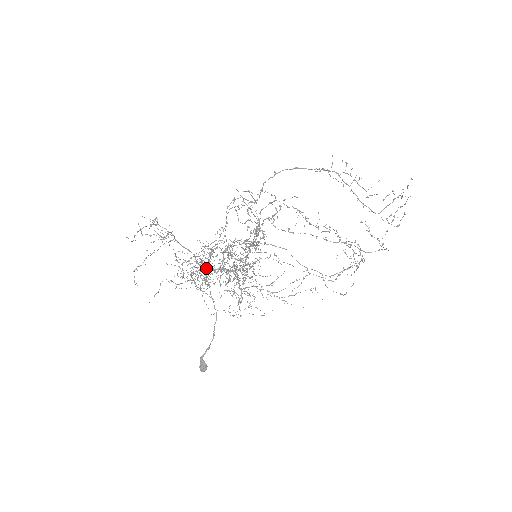
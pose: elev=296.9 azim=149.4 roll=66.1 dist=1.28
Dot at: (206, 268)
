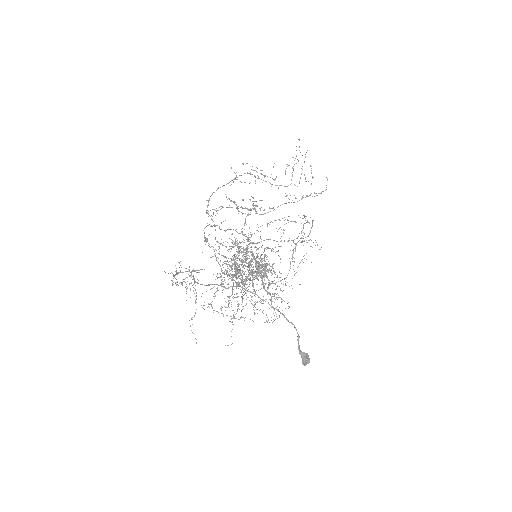
Dot at: (237, 285)
